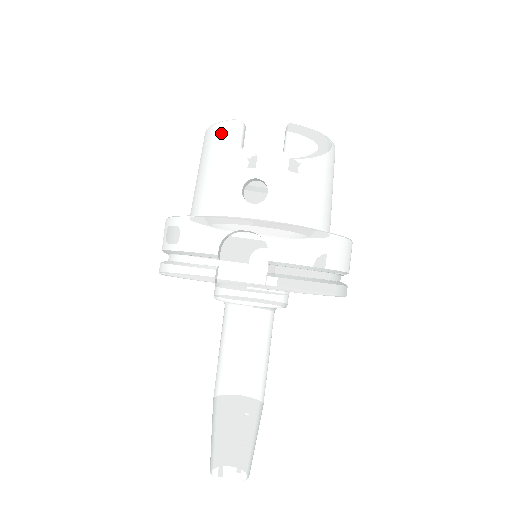
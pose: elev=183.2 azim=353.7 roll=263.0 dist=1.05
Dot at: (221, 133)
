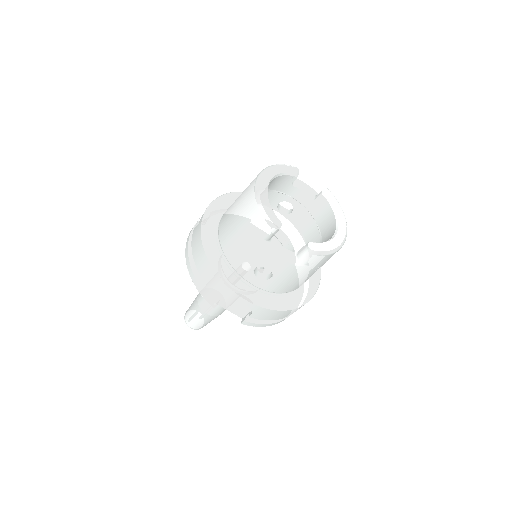
Dot at: (260, 225)
